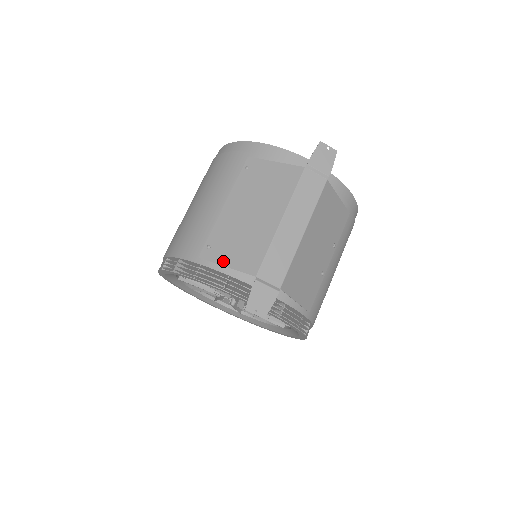
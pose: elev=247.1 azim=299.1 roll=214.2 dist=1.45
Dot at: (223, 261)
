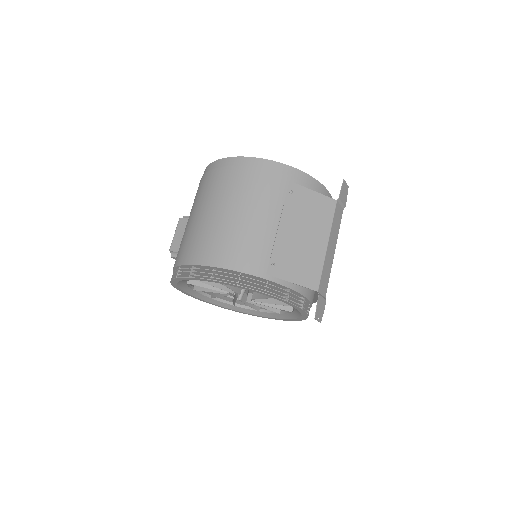
Dot at: (289, 278)
